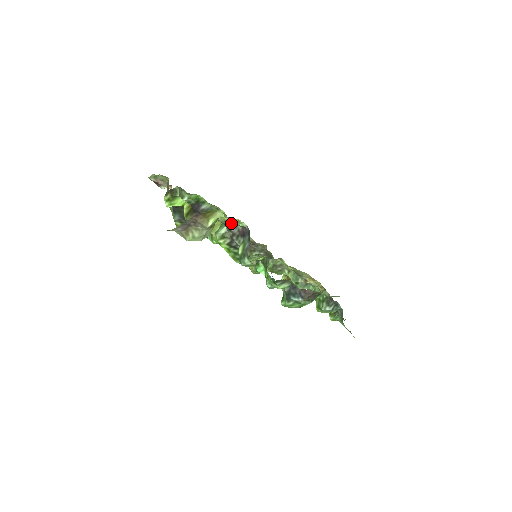
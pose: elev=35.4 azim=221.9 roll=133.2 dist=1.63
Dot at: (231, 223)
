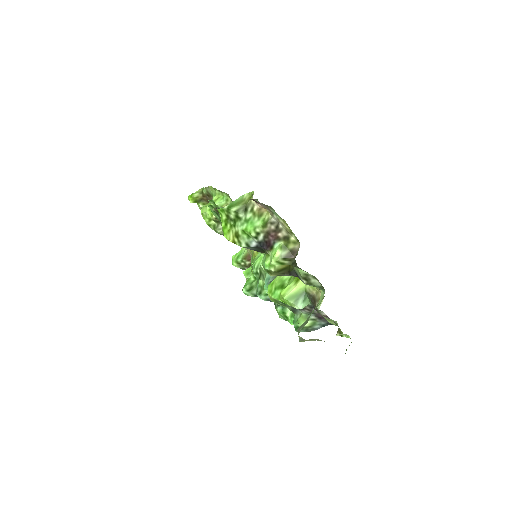
Dot at: (331, 323)
